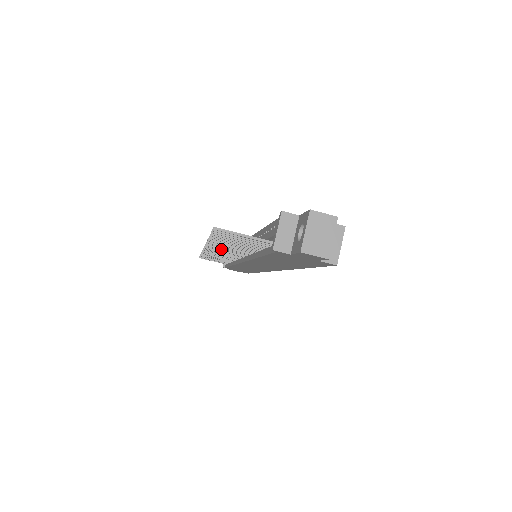
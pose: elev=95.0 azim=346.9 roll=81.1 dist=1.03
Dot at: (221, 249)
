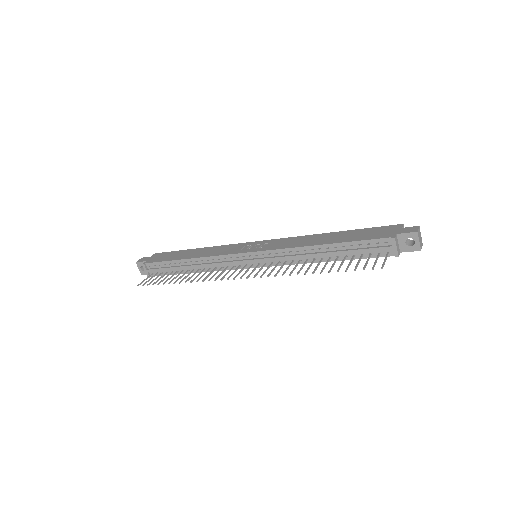
Dot at: occluded
